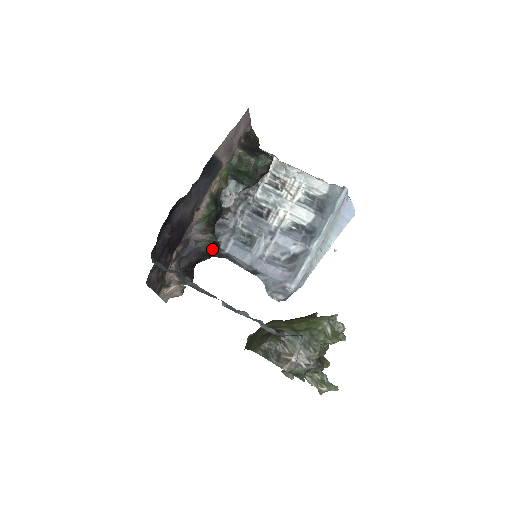
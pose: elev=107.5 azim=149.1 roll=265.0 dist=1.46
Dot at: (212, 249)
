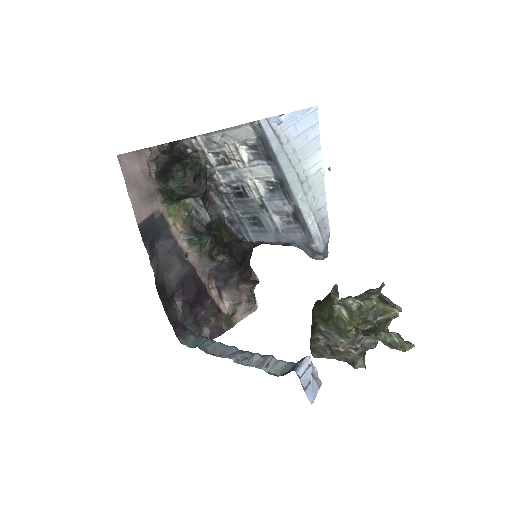
Dot at: (238, 256)
